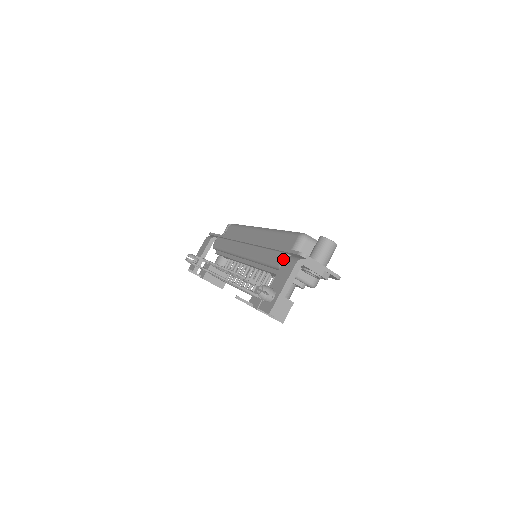
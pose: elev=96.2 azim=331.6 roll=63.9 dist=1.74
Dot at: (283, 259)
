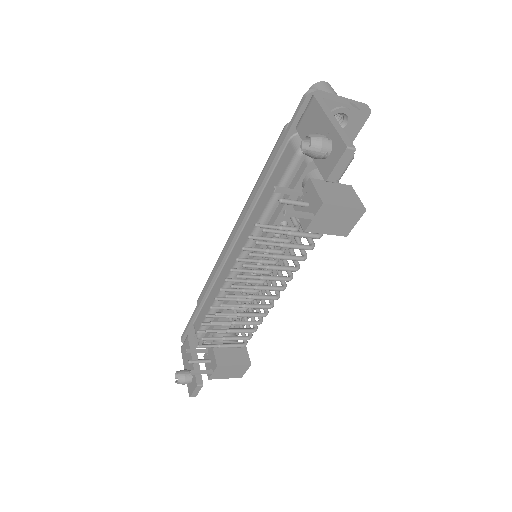
Dot at: (293, 143)
